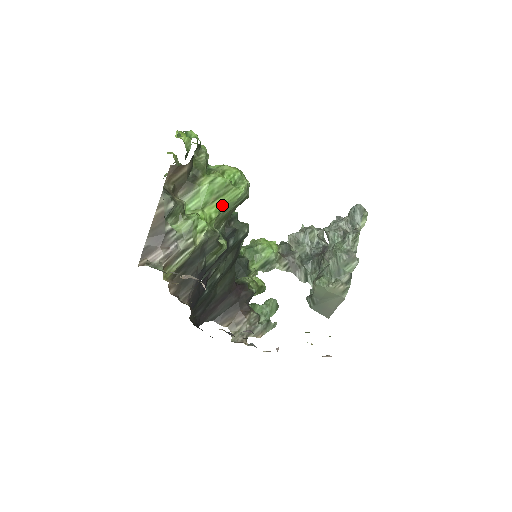
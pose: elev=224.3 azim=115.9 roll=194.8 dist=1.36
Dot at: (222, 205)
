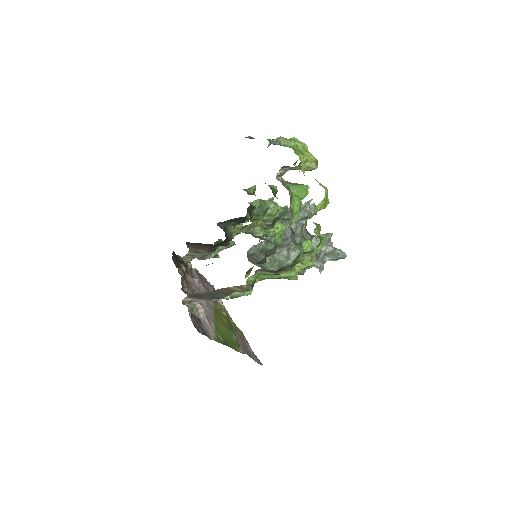
Dot at: occluded
